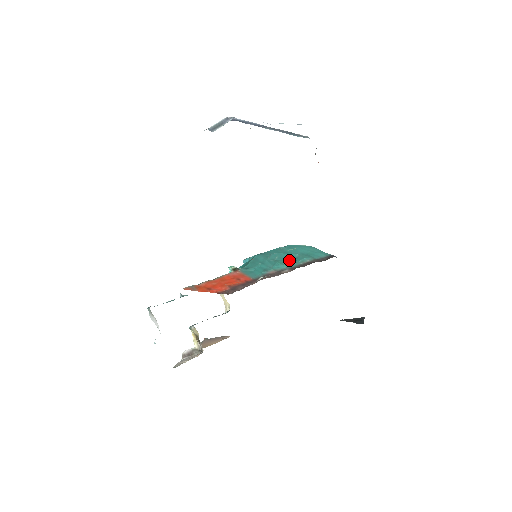
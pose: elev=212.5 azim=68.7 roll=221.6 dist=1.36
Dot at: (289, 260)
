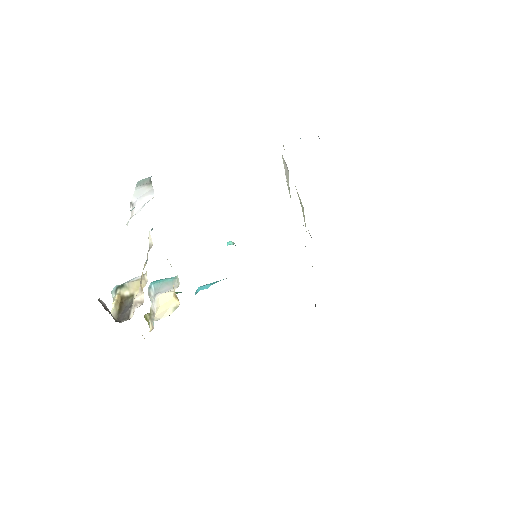
Dot at: occluded
